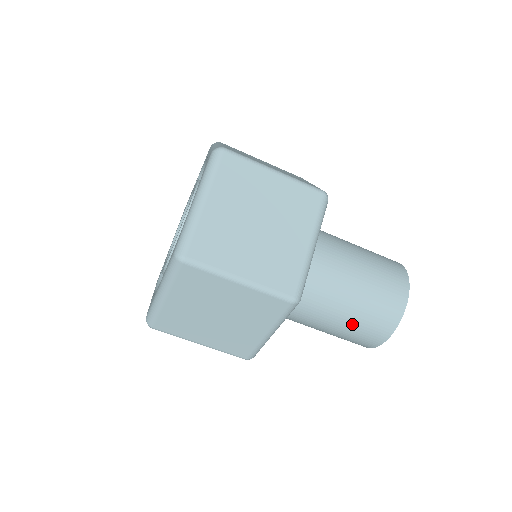
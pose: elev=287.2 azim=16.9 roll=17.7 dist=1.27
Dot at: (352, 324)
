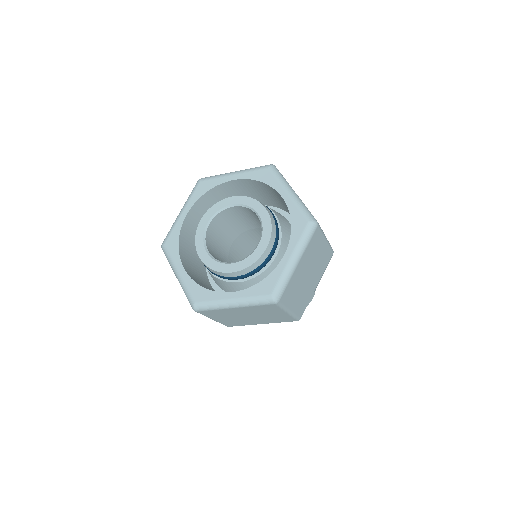
Dot at: occluded
